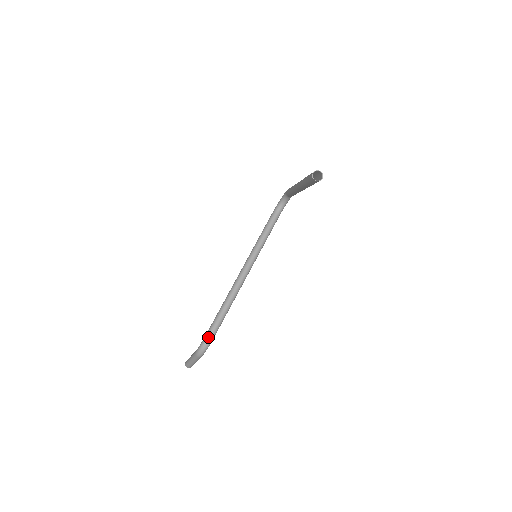
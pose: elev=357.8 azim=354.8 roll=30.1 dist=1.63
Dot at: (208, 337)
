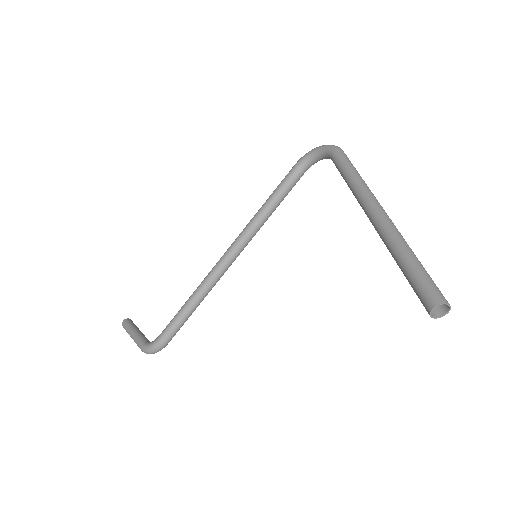
Dot at: (162, 343)
